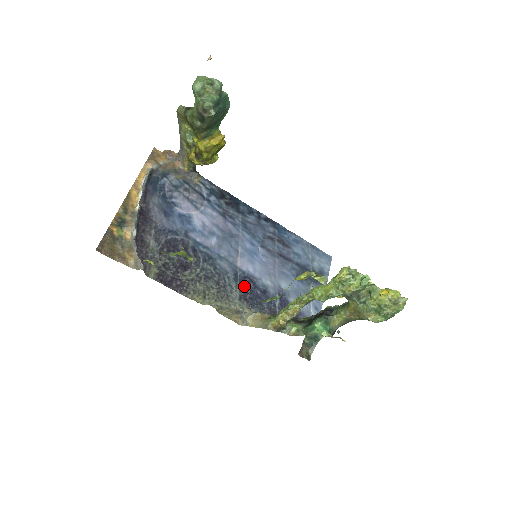
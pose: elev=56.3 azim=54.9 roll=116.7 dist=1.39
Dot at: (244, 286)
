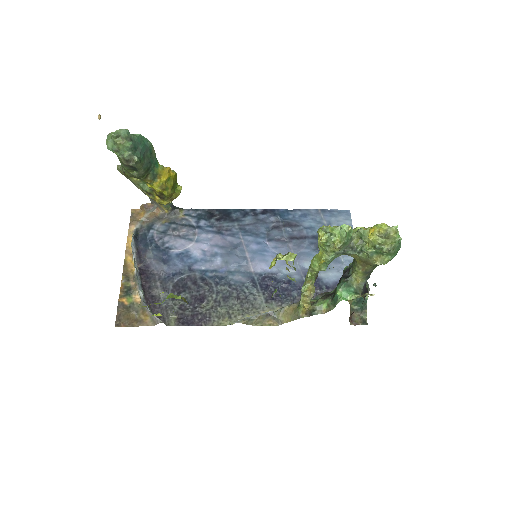
Dot at: (266, 287)
